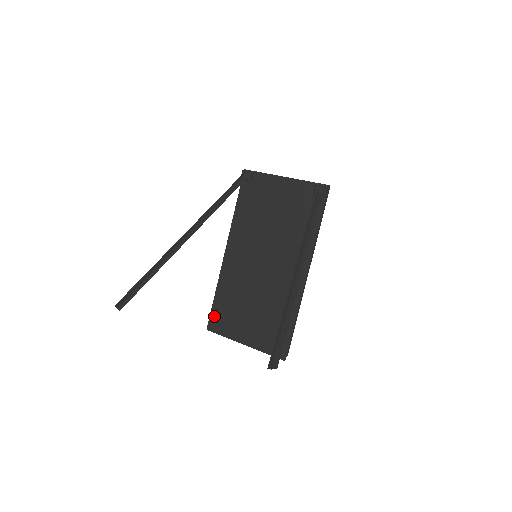
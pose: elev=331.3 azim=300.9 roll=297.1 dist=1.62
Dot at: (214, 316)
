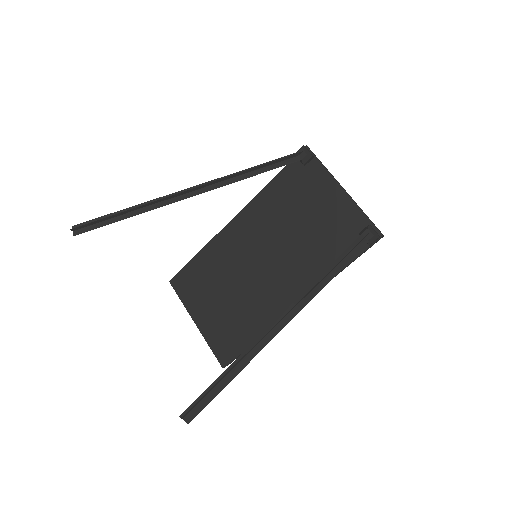
Dot at: (184, 275)
